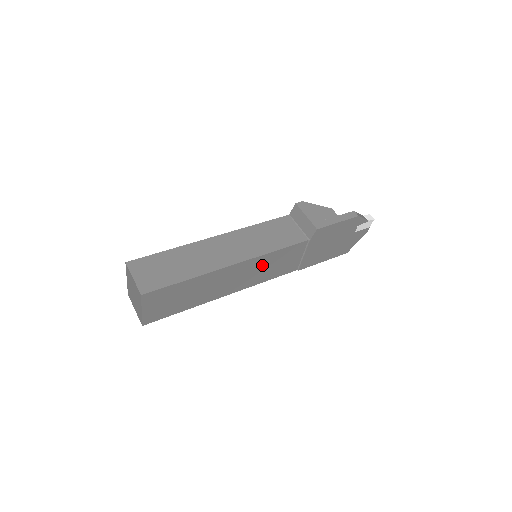
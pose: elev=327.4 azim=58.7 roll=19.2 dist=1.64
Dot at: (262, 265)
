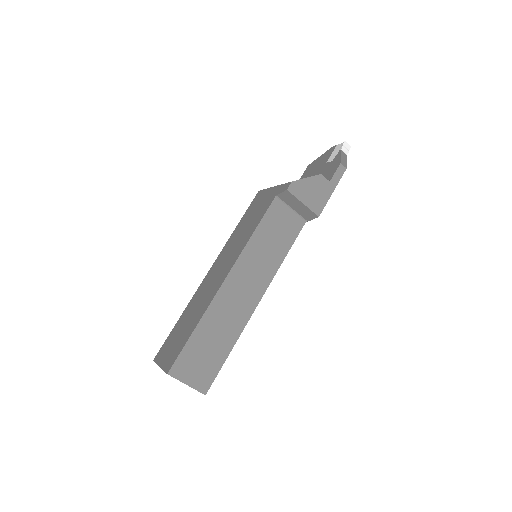
Dot at: occluded
